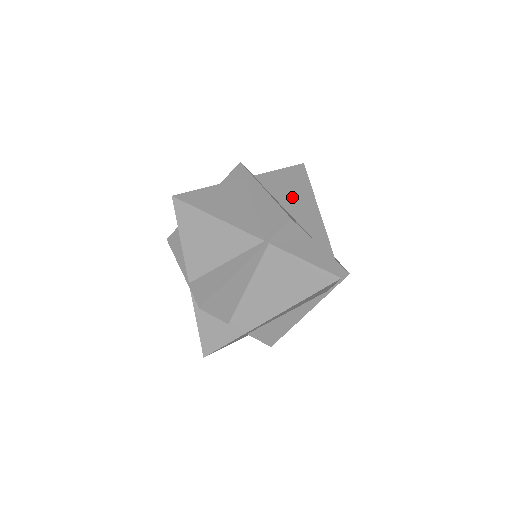
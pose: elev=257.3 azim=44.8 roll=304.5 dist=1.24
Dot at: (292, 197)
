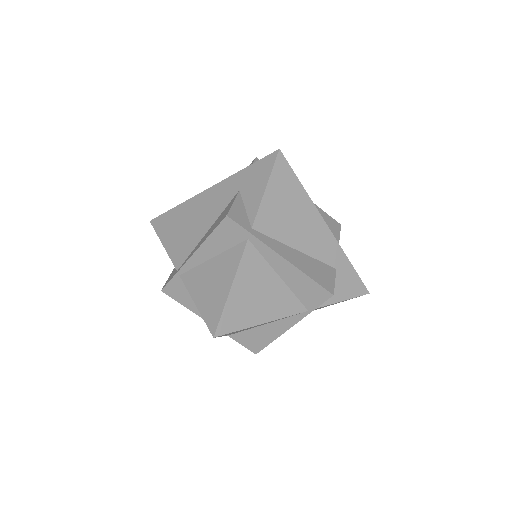
Dot at: (298, 227)
